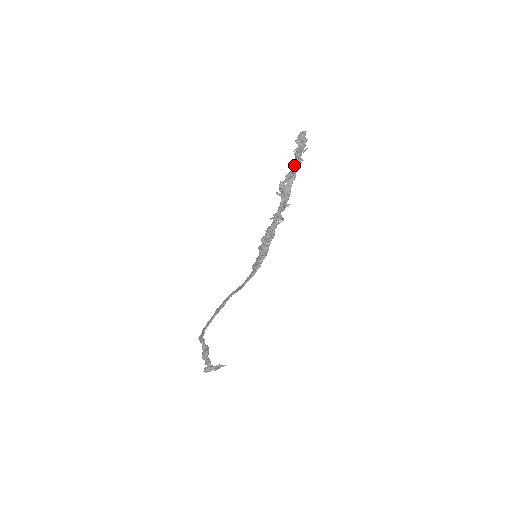
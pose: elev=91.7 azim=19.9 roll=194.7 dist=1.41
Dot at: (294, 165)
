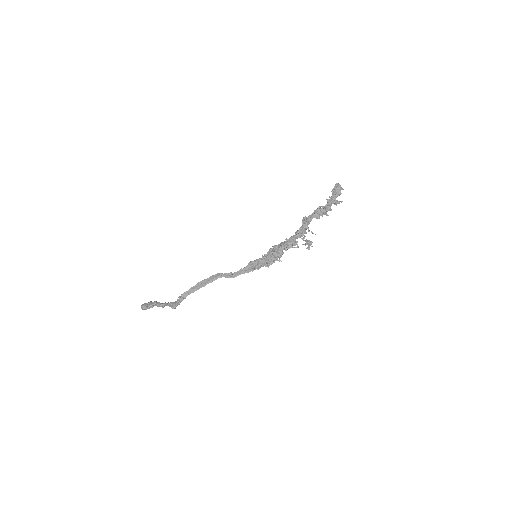
Dot at: (324, 210)
